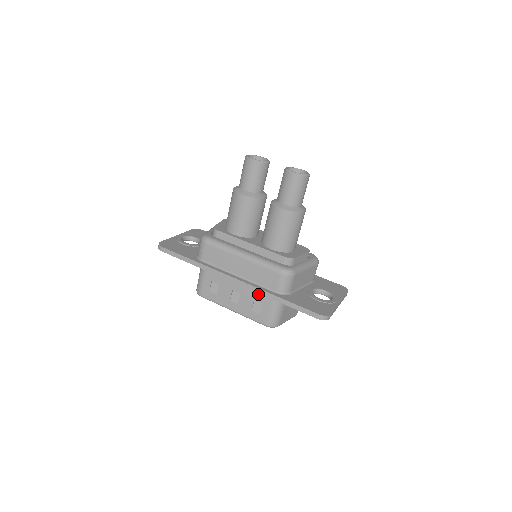
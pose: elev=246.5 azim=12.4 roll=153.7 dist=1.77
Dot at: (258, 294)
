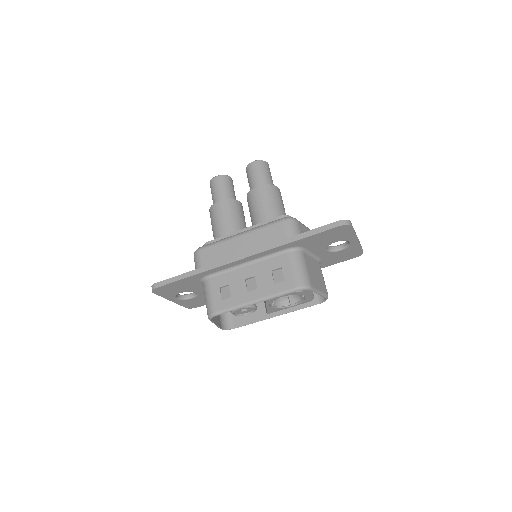
Dot at: (272, 262)
